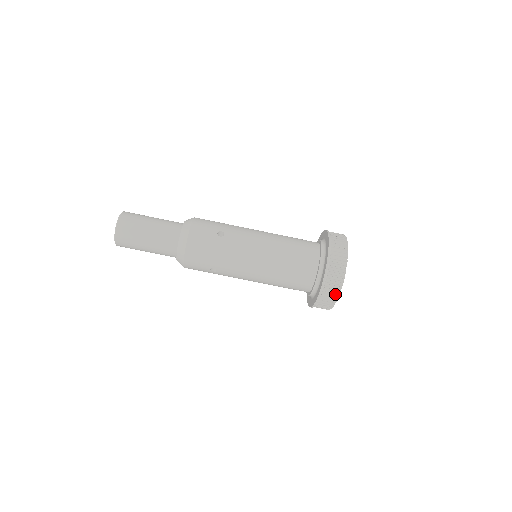
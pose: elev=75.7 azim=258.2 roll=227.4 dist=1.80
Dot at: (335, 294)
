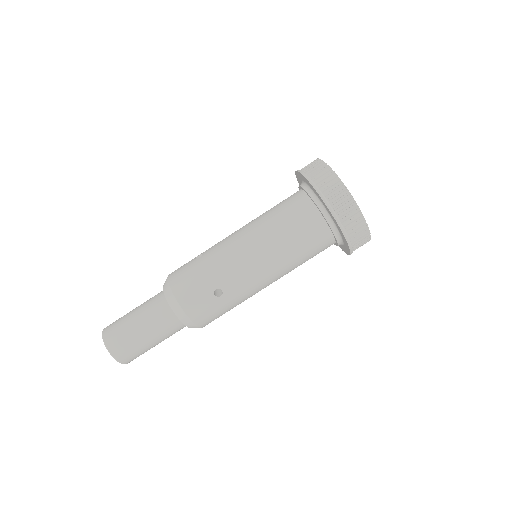
Dot at: (343, 194)
